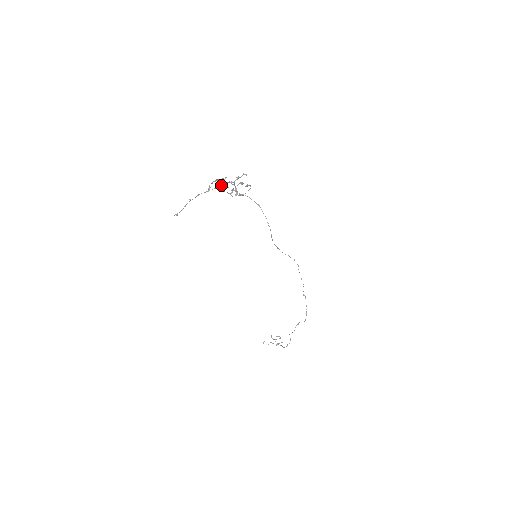
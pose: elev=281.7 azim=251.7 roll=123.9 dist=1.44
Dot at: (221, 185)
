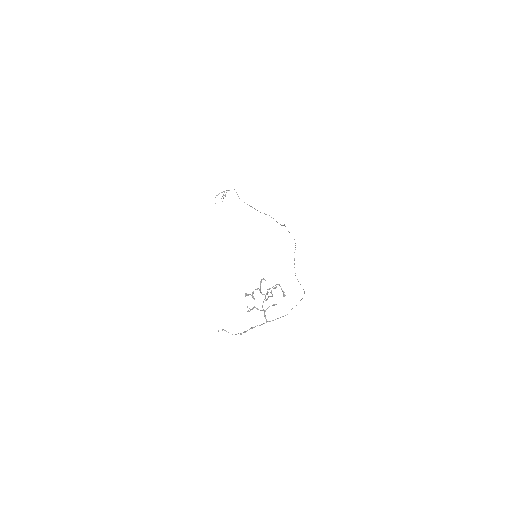
Dot at: (264, 310)
